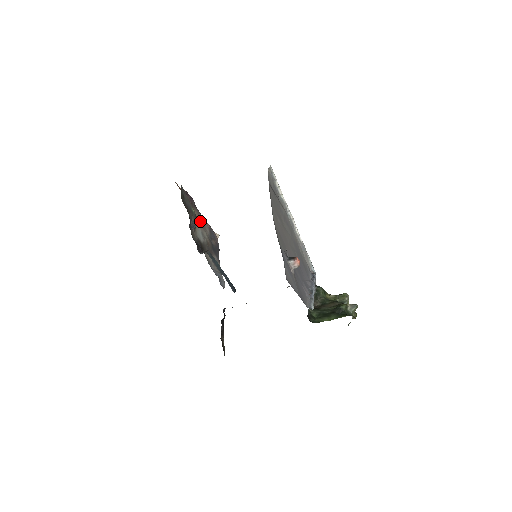
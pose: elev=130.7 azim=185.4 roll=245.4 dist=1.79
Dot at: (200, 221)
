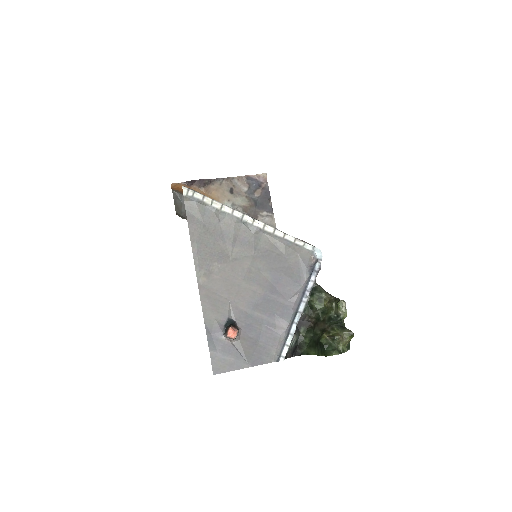
Dot at: (226, 190)
